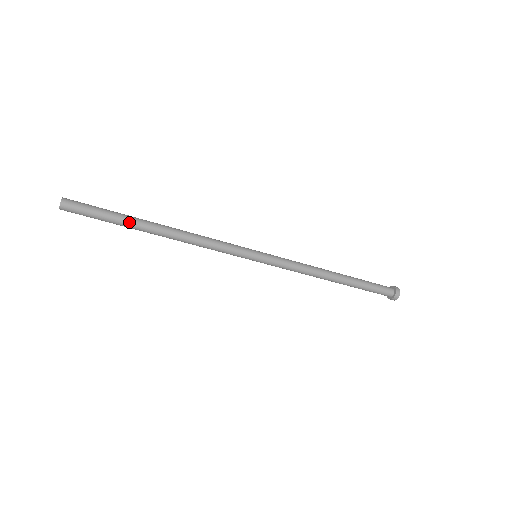
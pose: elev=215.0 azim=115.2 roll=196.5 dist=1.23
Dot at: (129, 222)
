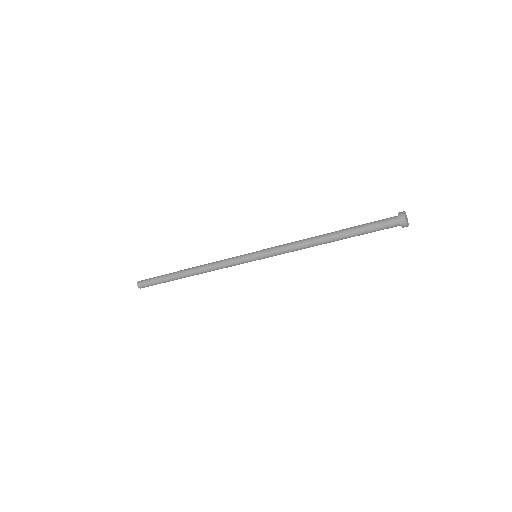
Dot at: (170, 276)
